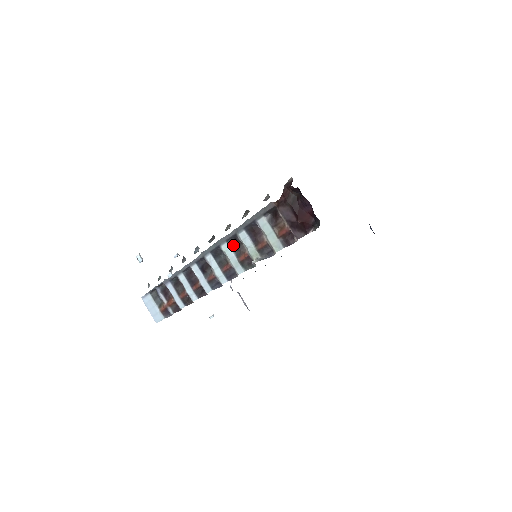
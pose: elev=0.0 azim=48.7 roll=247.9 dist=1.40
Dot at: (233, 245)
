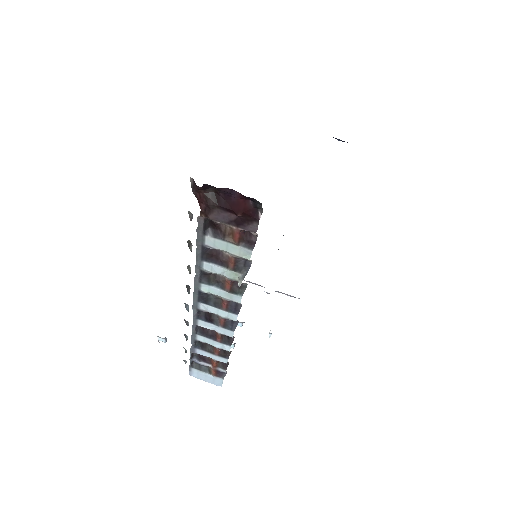
Dot at: (209, 281)
